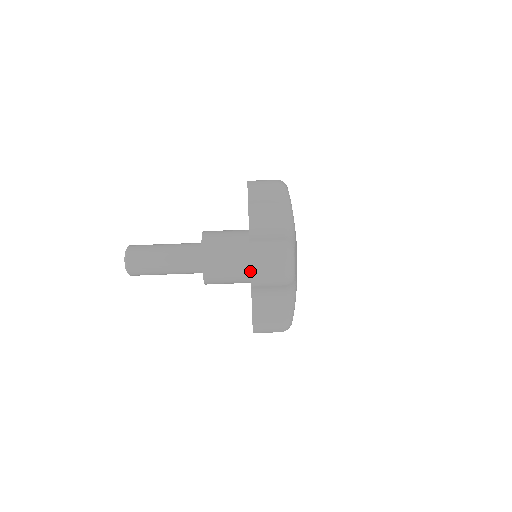
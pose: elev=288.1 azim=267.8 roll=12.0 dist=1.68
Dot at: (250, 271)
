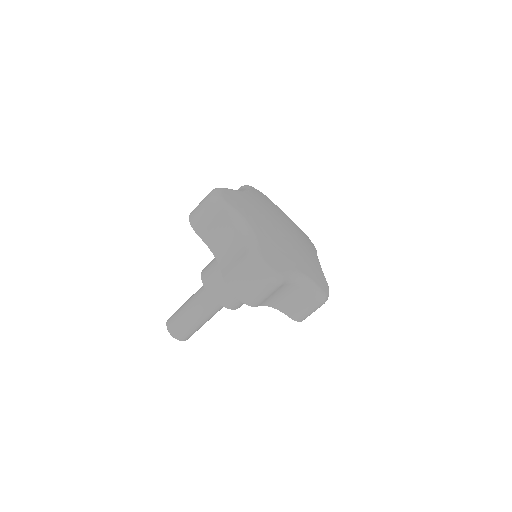
Dot at: occluded
